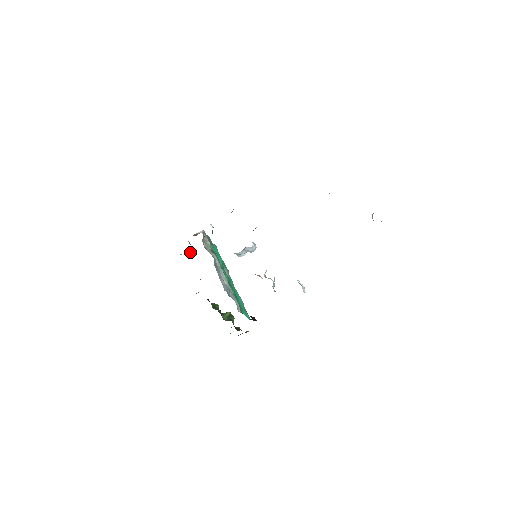
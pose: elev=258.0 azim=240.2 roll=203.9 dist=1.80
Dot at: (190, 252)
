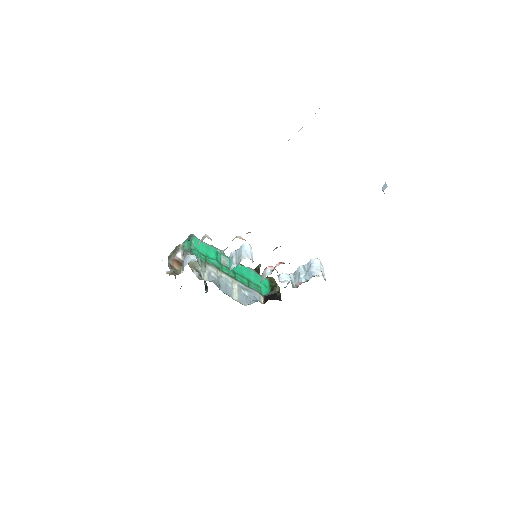
Dot at: occluded
